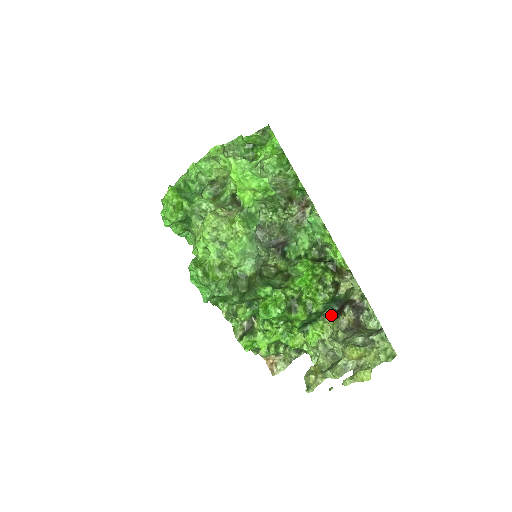
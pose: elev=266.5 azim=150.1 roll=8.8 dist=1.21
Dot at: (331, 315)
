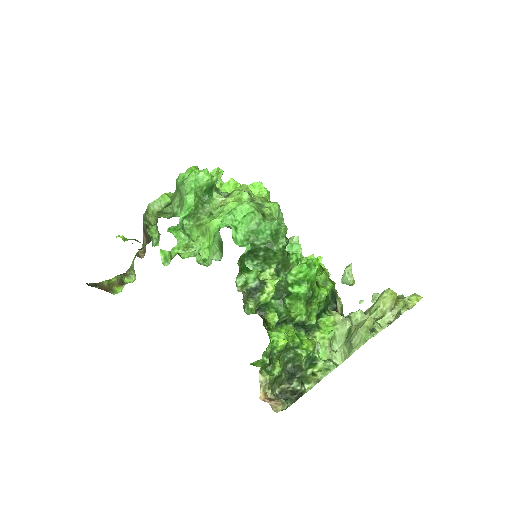
Dot at: (333, 312)
